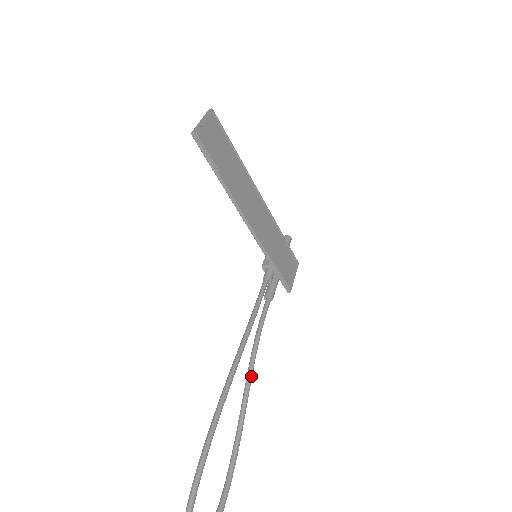
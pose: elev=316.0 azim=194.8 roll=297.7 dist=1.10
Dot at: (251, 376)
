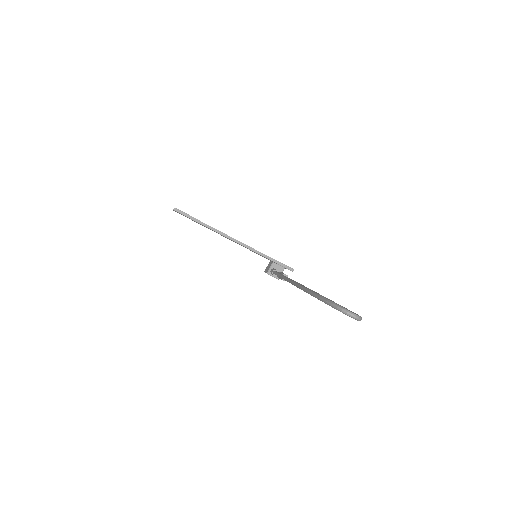
Dot at: occluded
